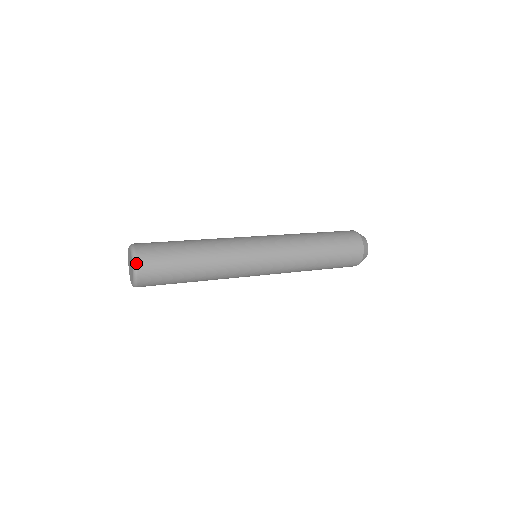
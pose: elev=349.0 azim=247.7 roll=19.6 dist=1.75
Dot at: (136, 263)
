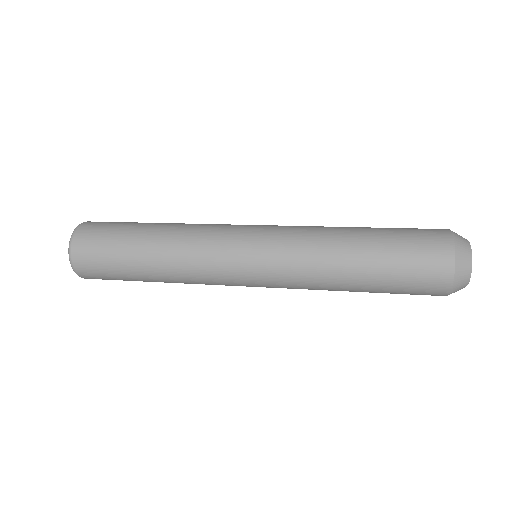
Dot at: (70, 249)
